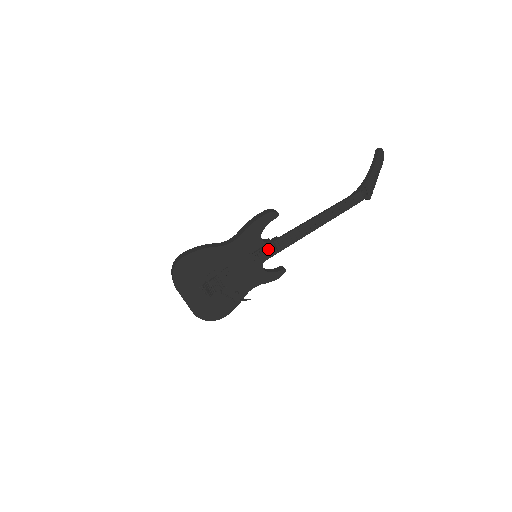
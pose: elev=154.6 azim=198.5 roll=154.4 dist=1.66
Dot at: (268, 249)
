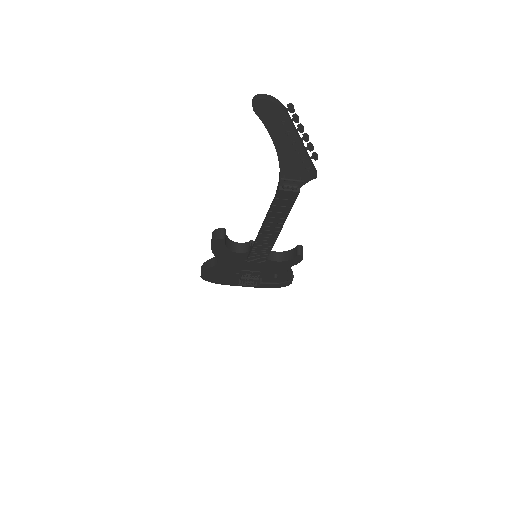
Dot at: (254, 256)
